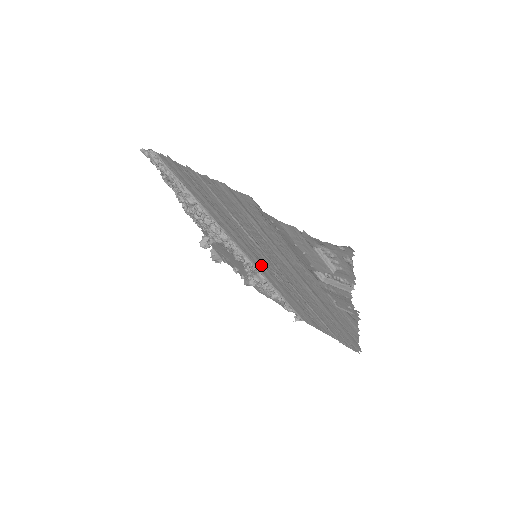
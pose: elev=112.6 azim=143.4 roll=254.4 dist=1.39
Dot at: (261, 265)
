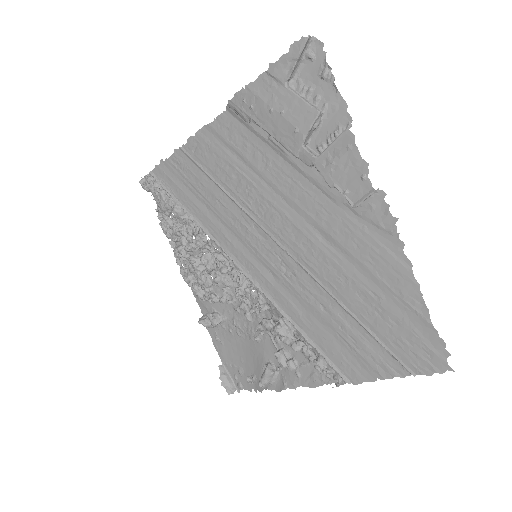
Dot at: (265, 273)
